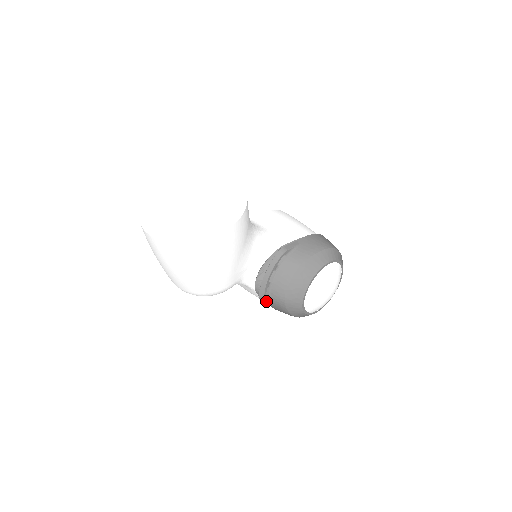
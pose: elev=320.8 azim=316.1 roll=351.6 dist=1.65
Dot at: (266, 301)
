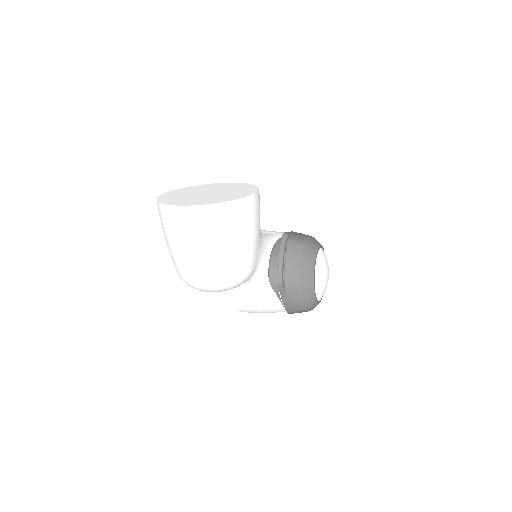
Dot at: (283, 286)
